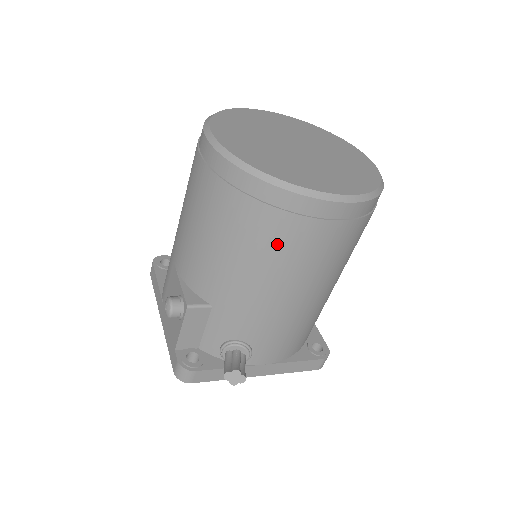
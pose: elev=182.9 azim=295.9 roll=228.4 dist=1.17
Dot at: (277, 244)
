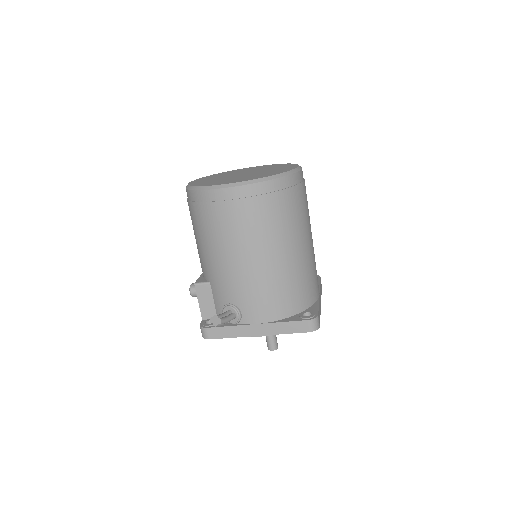
Dot at: (214, 225)
